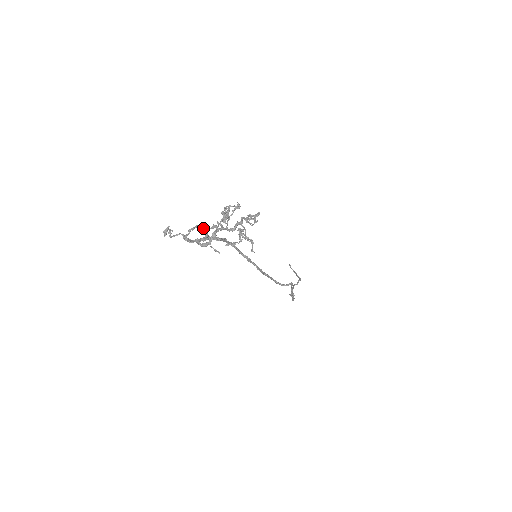
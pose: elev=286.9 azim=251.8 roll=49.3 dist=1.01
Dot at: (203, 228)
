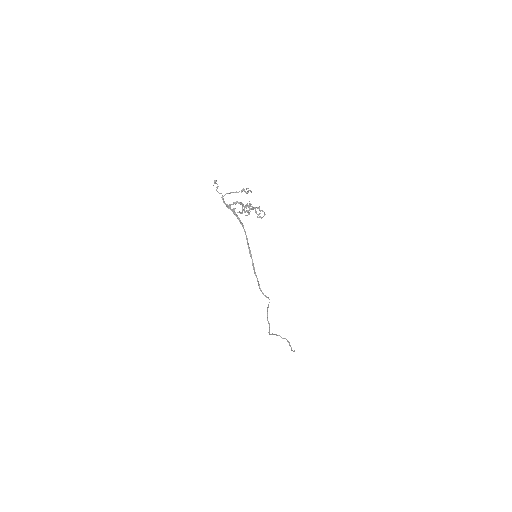
Dot at: occluded
